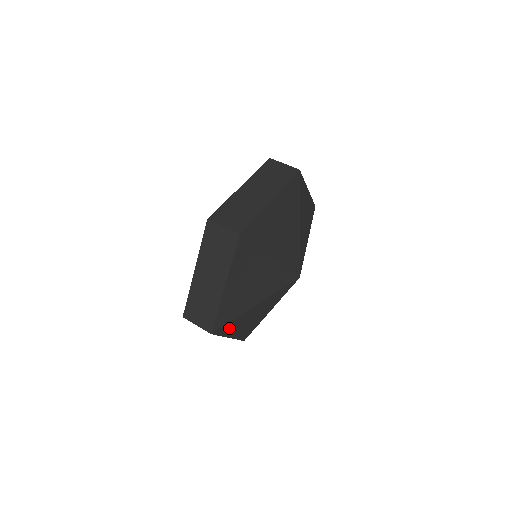
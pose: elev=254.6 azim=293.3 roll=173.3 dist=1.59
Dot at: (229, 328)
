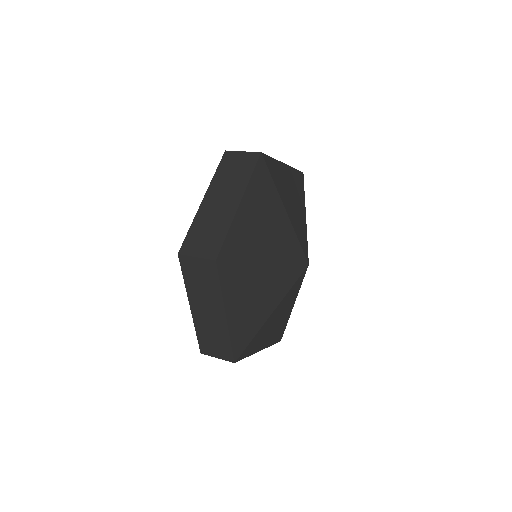
Dot at: (253, 346)
